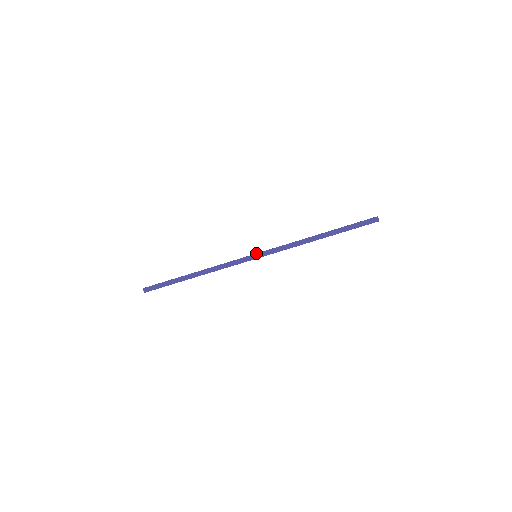
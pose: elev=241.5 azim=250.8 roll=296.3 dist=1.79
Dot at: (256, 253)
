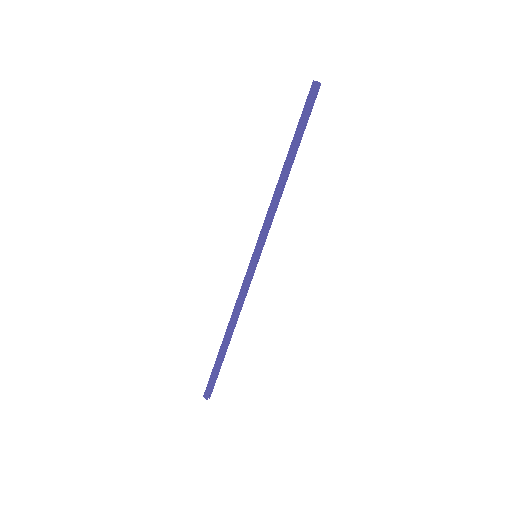
Dot at: occluded
